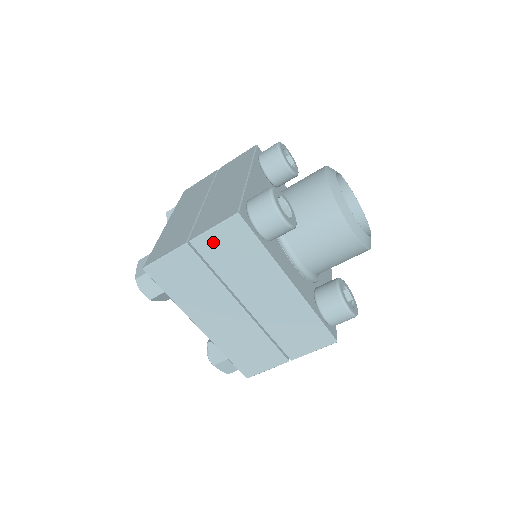
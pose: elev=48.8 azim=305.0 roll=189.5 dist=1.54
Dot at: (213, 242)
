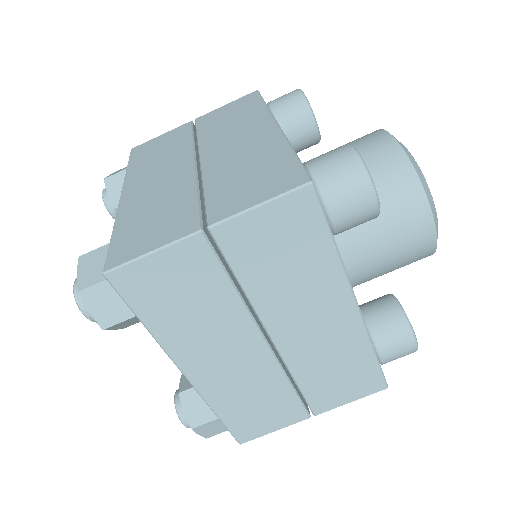
Dot at: (252, 231)
